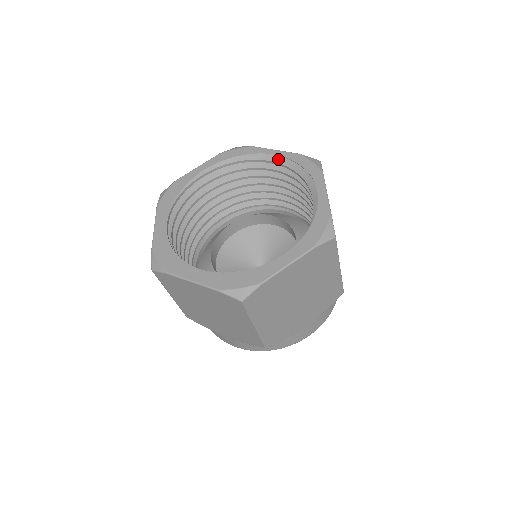
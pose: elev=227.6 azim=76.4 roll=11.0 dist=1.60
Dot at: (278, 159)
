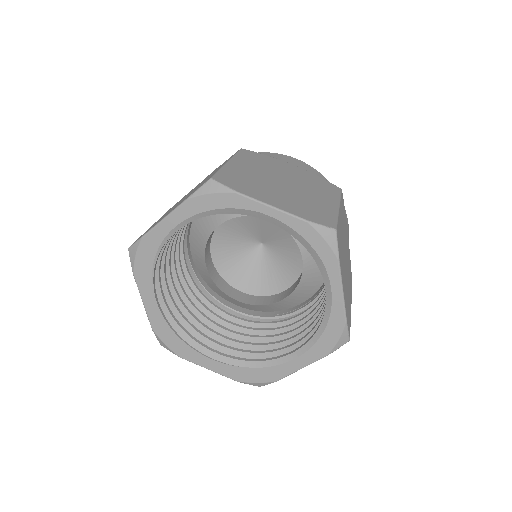
Dot at: (276, 223)
